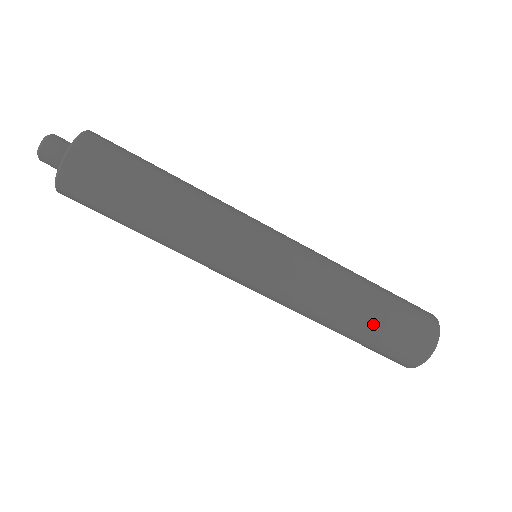
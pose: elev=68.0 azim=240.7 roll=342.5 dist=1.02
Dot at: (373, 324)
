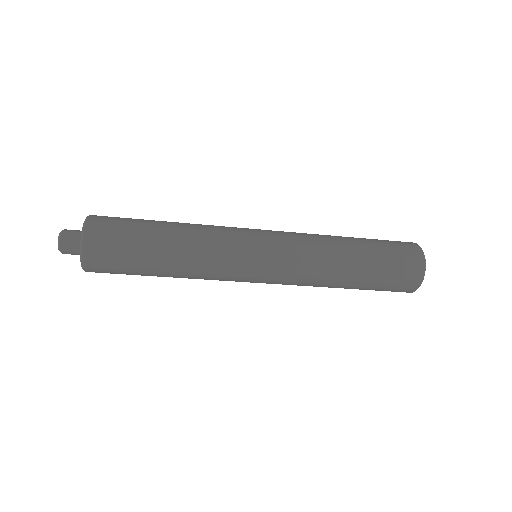
Dot at: (367, 277)
